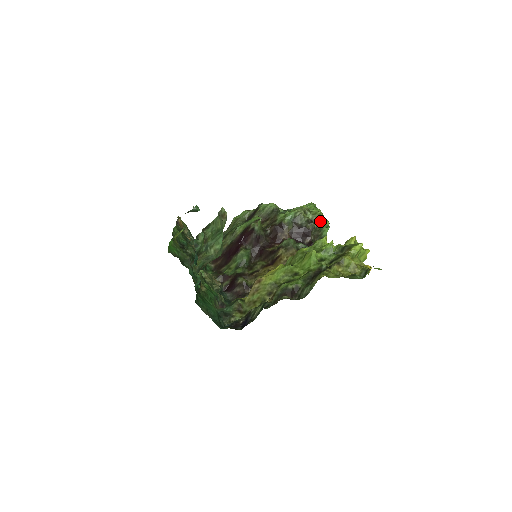
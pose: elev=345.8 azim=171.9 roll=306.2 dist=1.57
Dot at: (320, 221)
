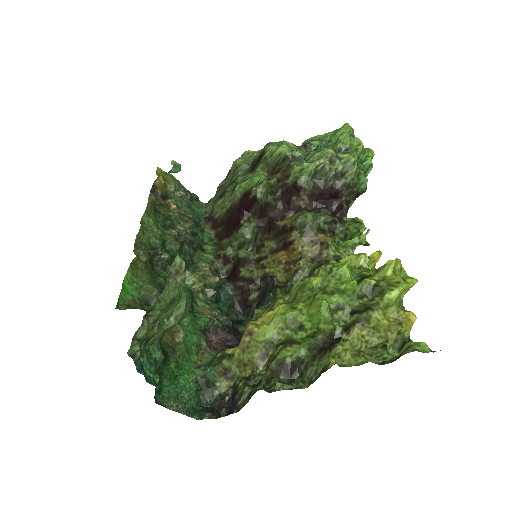
Dot at: (355, 173)
